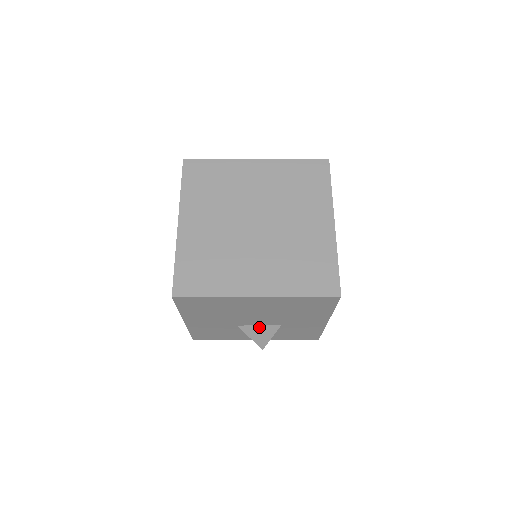
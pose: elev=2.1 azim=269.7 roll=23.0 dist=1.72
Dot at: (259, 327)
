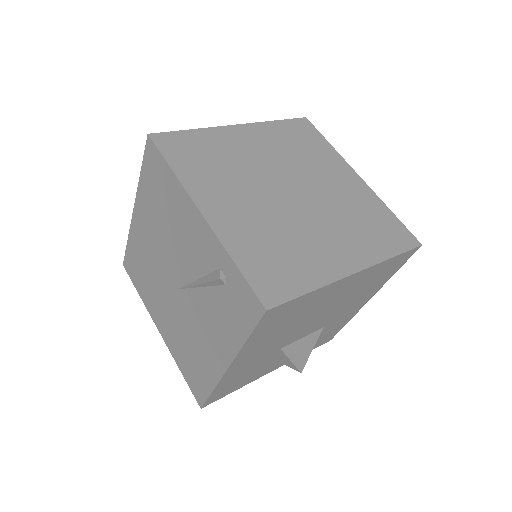
Dot at: (302, 340)
